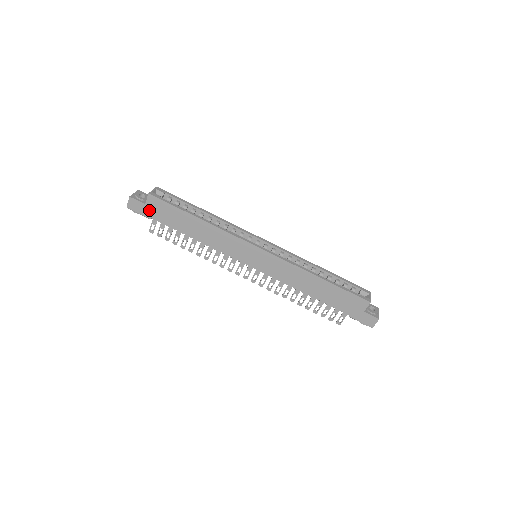
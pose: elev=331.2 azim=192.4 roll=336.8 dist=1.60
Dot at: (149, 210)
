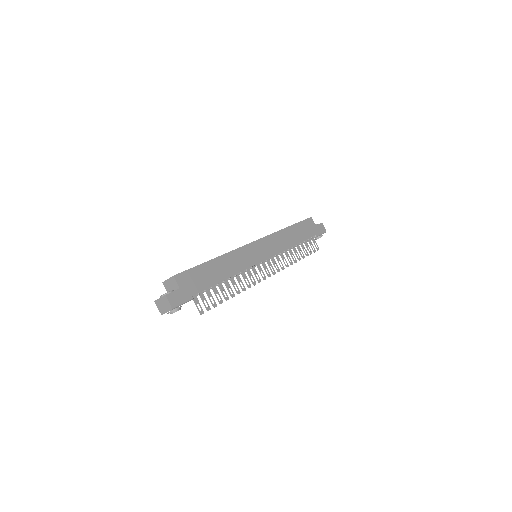
Dot at: (186, 290)
